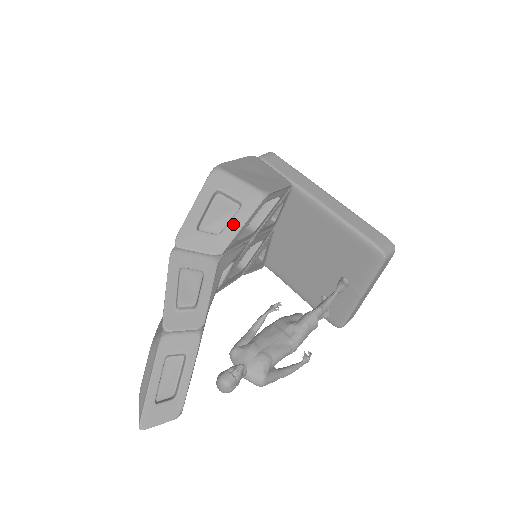
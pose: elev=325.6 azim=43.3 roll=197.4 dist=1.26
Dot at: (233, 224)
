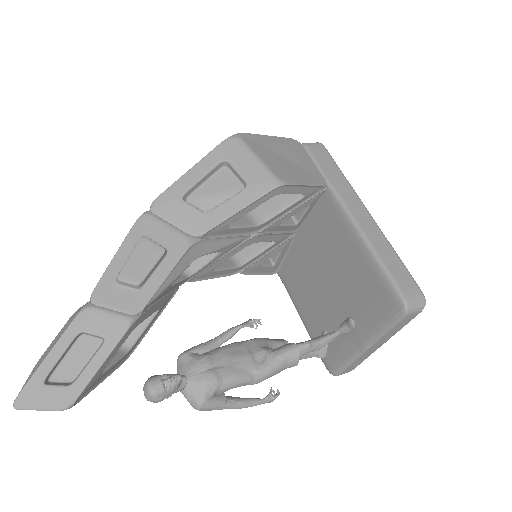
Dot at: (227, 206)
